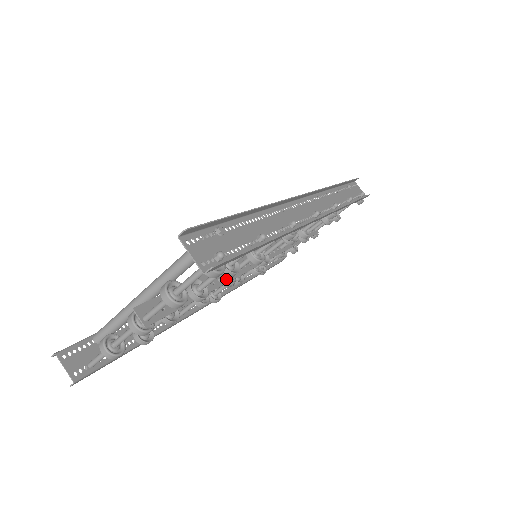
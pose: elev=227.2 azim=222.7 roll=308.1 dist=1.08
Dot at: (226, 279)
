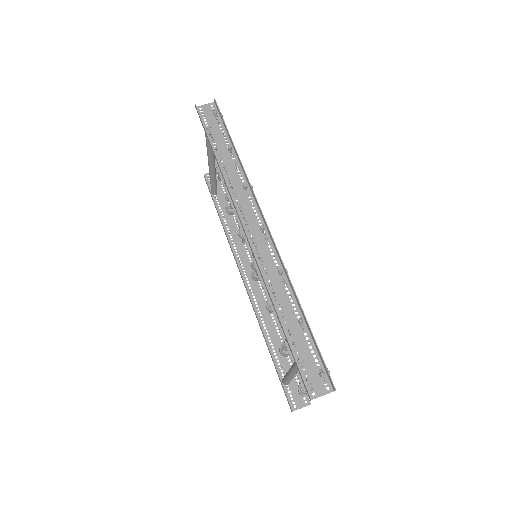
Dot at: occluded
